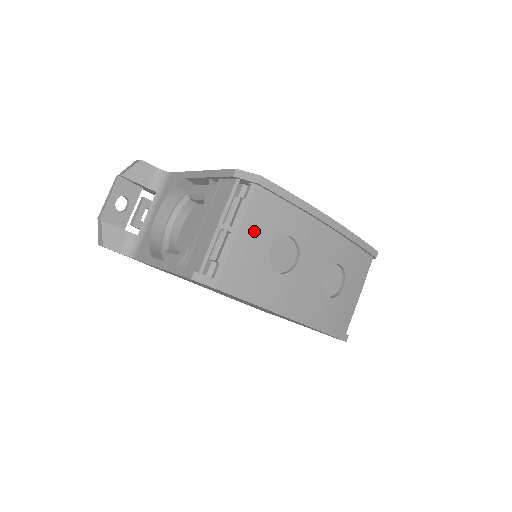
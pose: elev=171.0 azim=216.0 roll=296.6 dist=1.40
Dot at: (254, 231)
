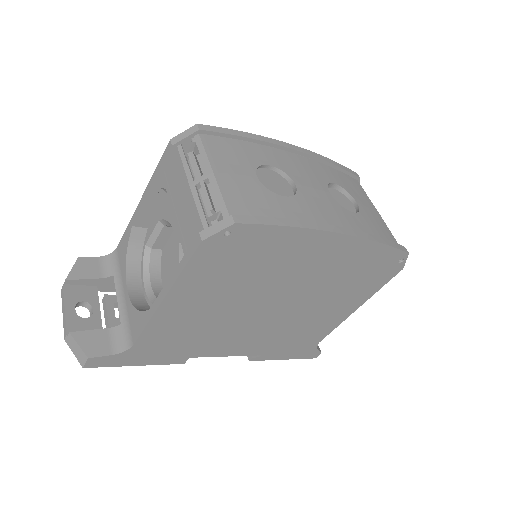
Dot at: (229, 168)
